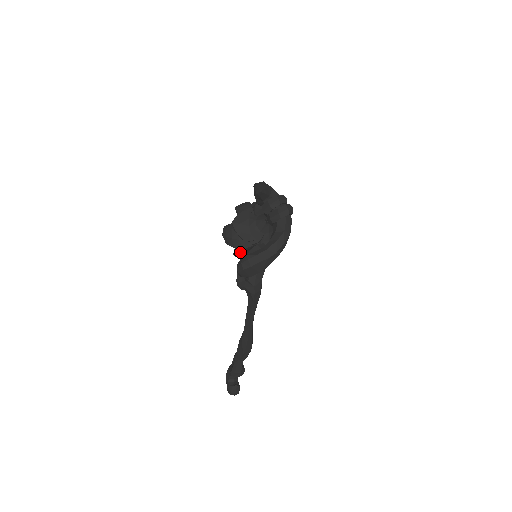
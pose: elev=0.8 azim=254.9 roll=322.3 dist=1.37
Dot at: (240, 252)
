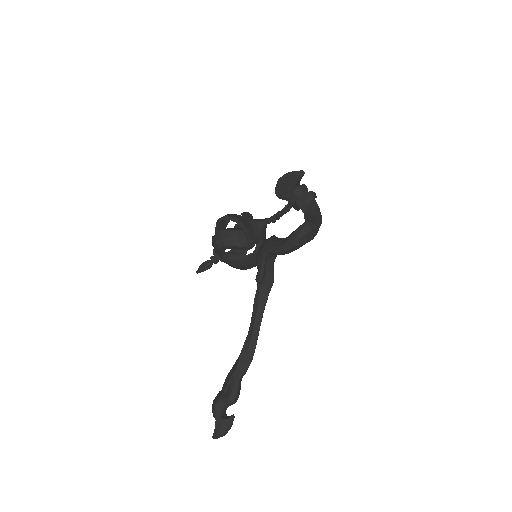
Dot at: occluded
